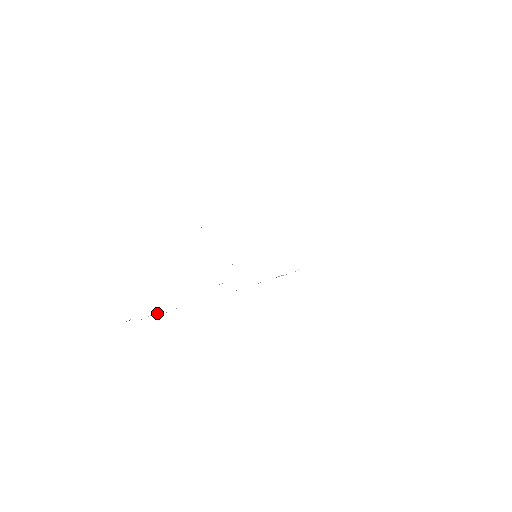
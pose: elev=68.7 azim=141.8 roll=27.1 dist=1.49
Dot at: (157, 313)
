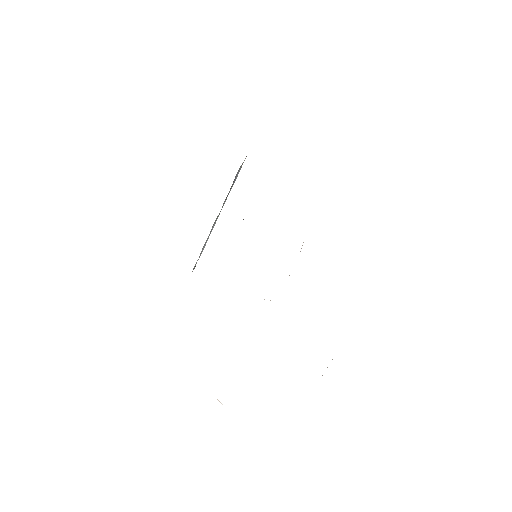
Dot at: occluded
